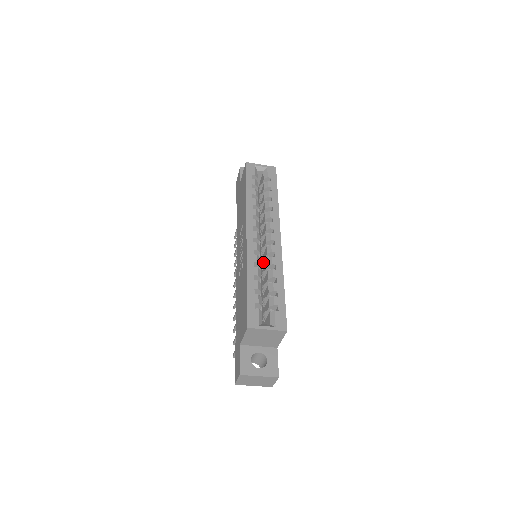
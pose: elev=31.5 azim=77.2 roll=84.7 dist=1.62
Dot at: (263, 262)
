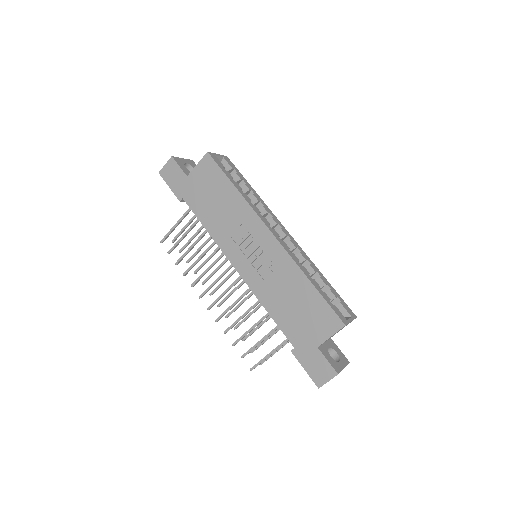
Dot at: occluded
